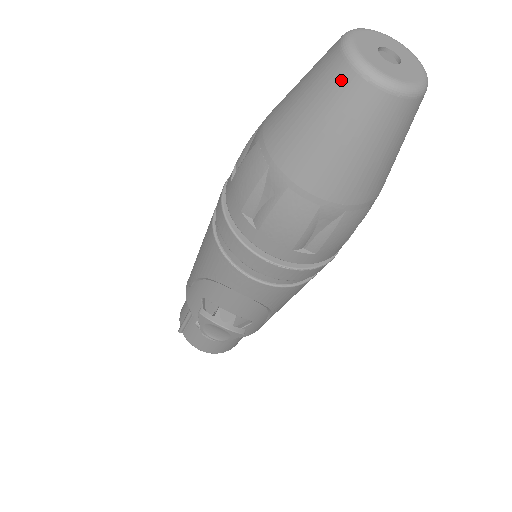
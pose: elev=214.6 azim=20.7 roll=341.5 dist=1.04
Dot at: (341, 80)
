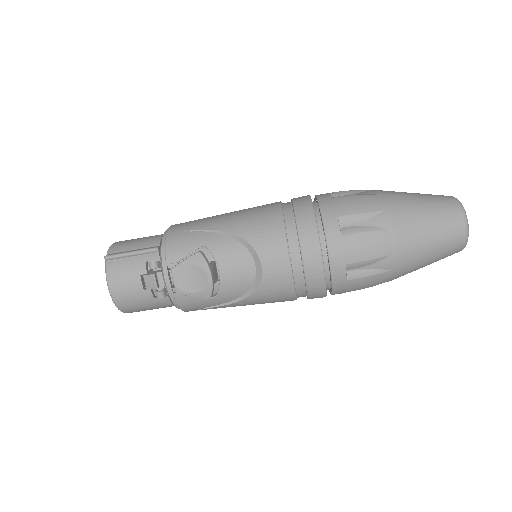
Dot at: (454, 210)
